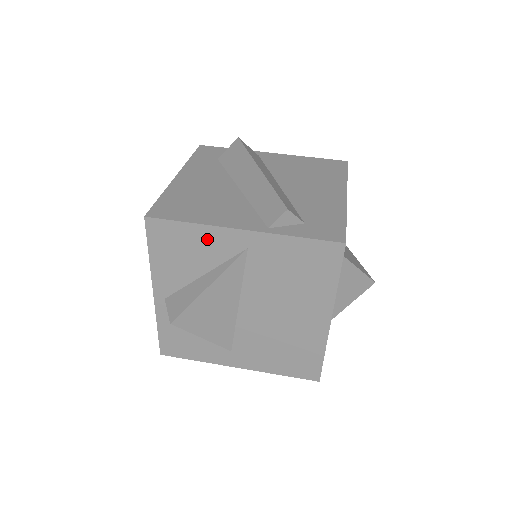
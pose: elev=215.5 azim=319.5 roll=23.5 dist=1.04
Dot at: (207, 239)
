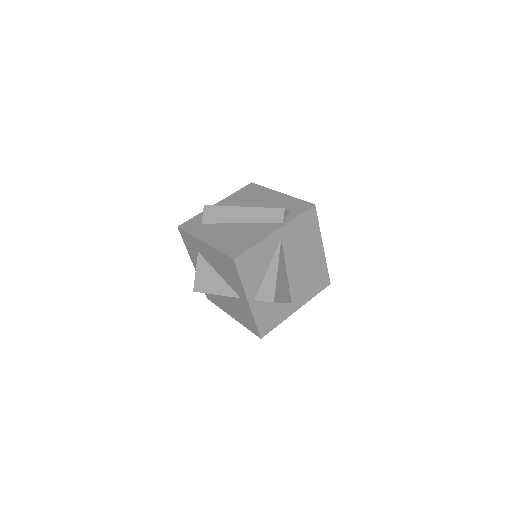
Dot at: (264, 248)
